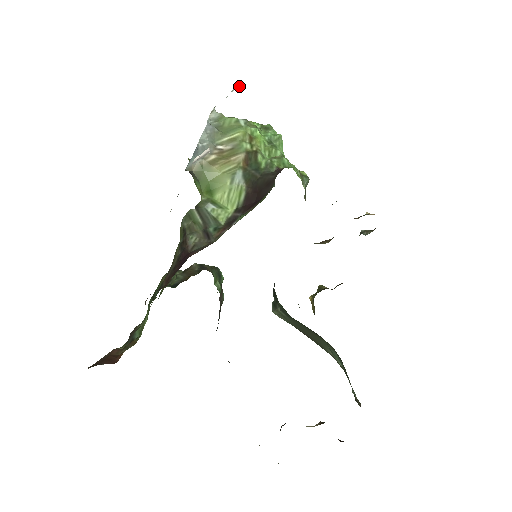
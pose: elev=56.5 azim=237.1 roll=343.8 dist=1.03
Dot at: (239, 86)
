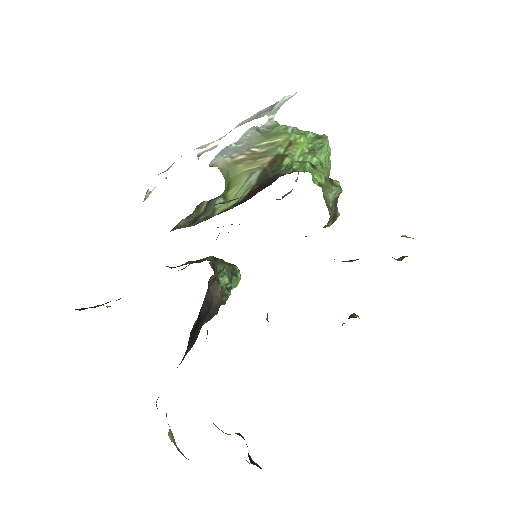
Dot at: (293, 95)
